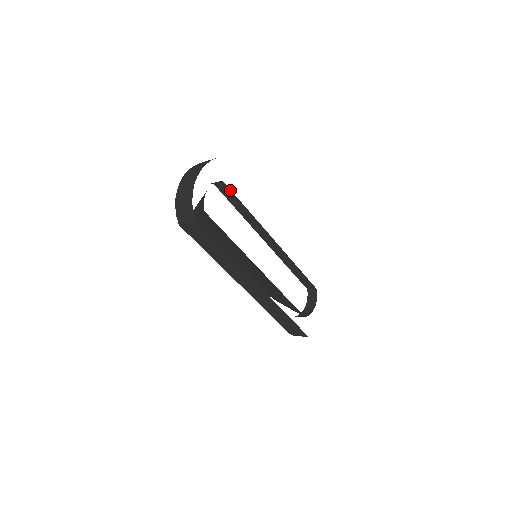
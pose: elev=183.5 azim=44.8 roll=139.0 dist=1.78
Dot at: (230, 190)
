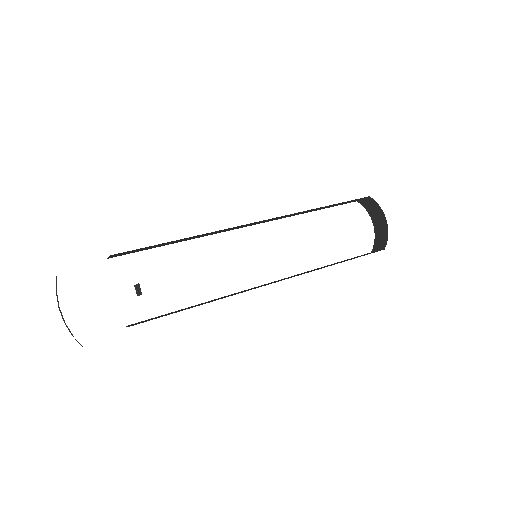
Dot at: (133, 250)
